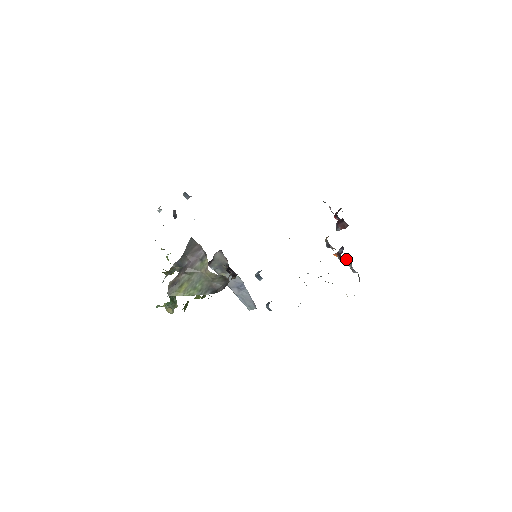
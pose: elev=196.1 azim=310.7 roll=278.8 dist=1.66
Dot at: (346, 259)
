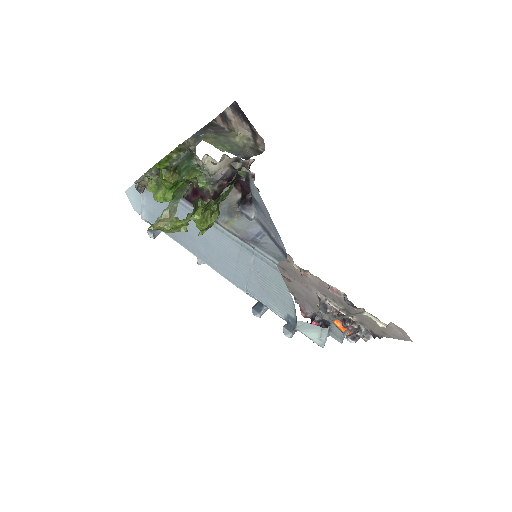
Dot at: (350, 327)
